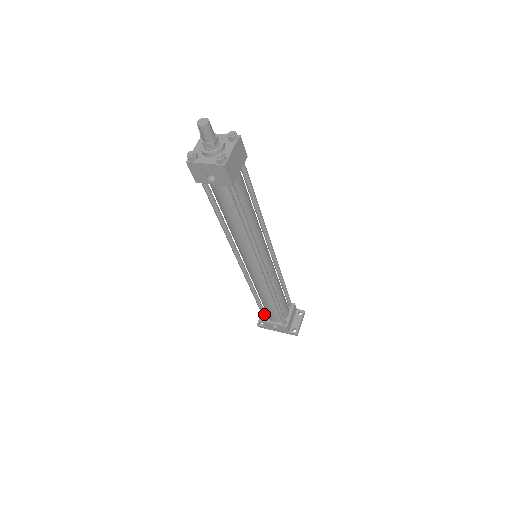
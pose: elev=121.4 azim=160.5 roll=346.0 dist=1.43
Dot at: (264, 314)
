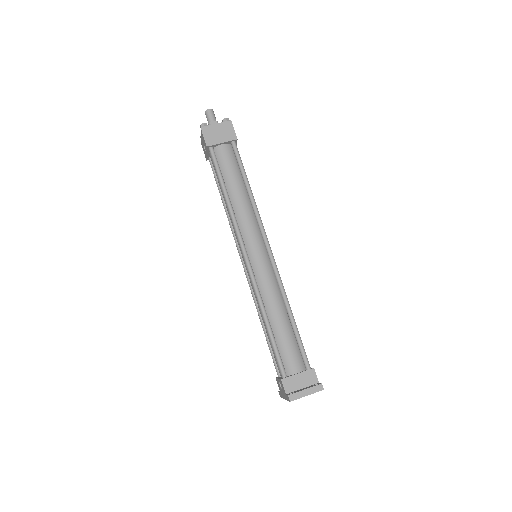
Dot at: (274, 361)
